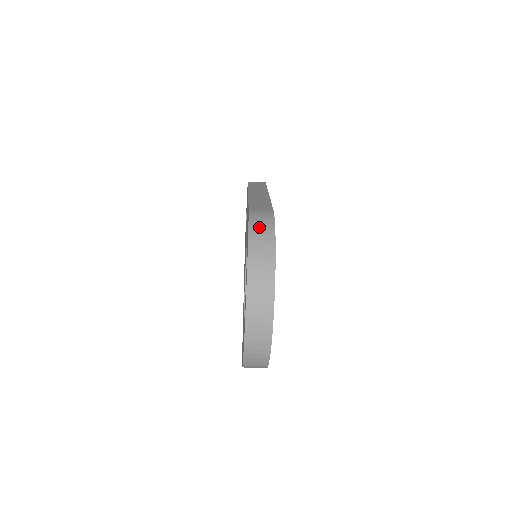
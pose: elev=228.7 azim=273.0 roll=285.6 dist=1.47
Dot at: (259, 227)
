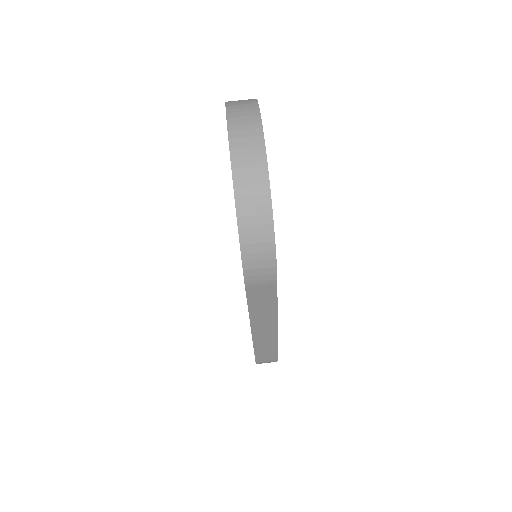
Dot at: occluded
